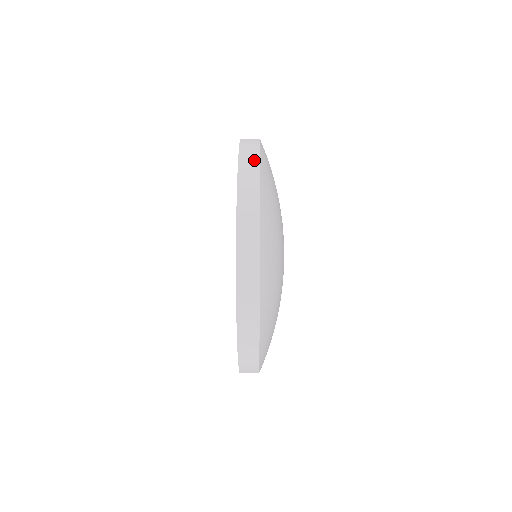
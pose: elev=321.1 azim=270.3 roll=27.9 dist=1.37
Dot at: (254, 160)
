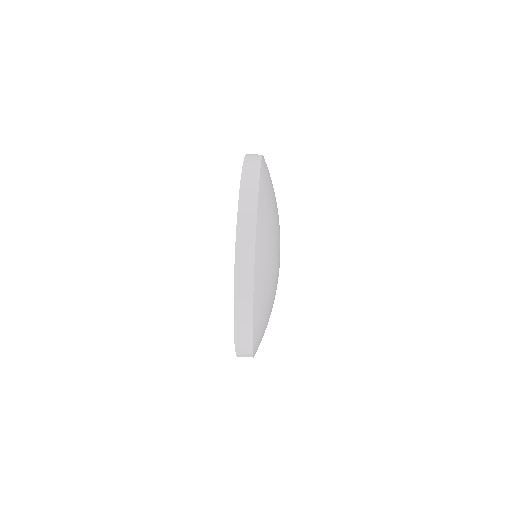
Dot at: (258, 155)
